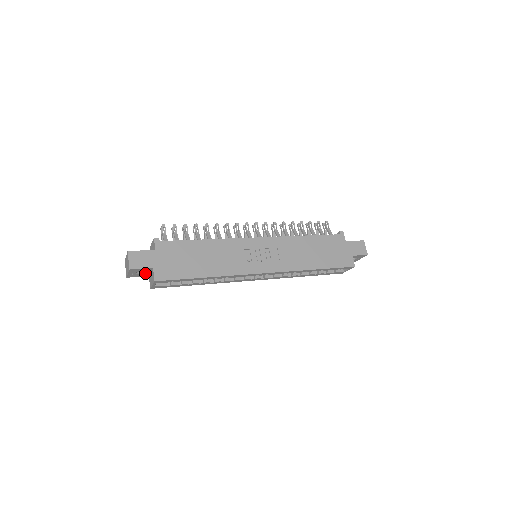
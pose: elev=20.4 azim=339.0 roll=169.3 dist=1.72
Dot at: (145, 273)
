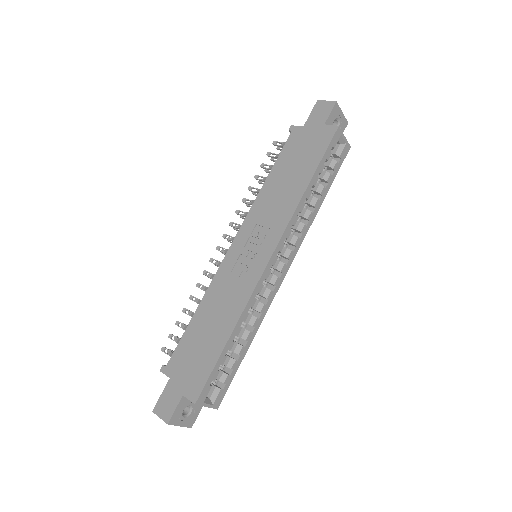
Dot at: (194, 405)
